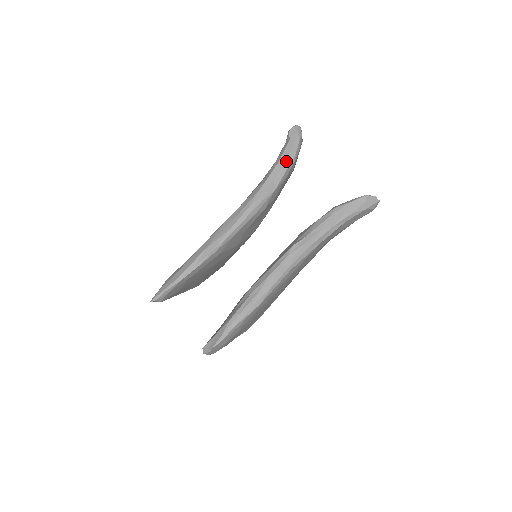
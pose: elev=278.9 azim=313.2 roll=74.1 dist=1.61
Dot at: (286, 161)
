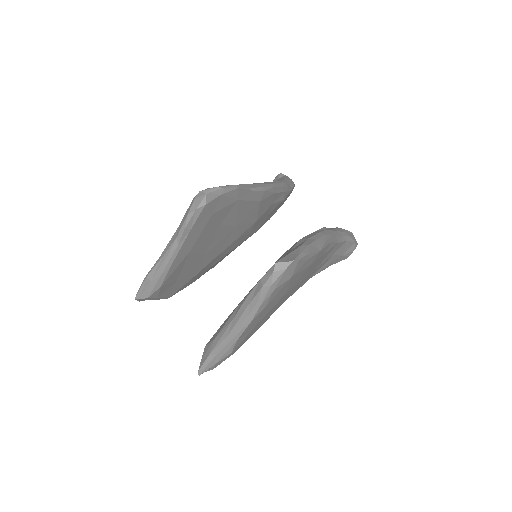
Dot at: (291, 181)
